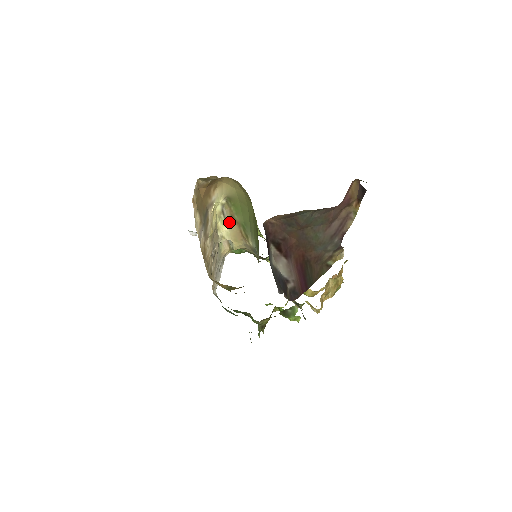
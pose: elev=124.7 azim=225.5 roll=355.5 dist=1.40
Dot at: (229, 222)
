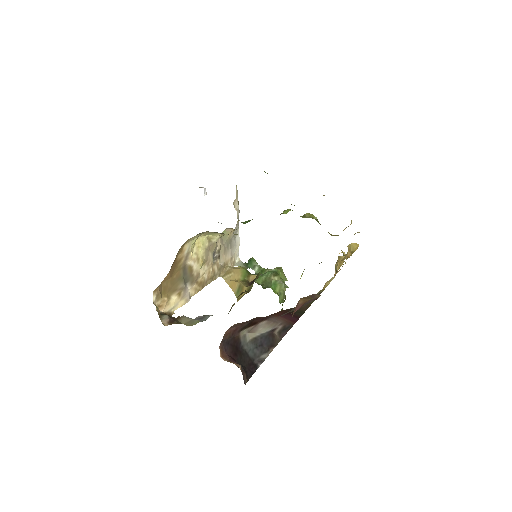
Dot at: (219, 233)
